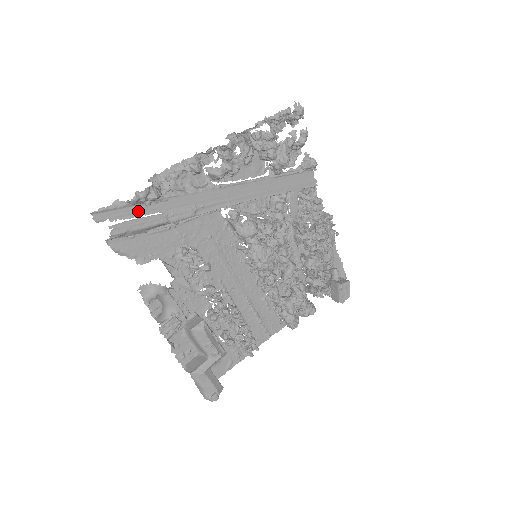
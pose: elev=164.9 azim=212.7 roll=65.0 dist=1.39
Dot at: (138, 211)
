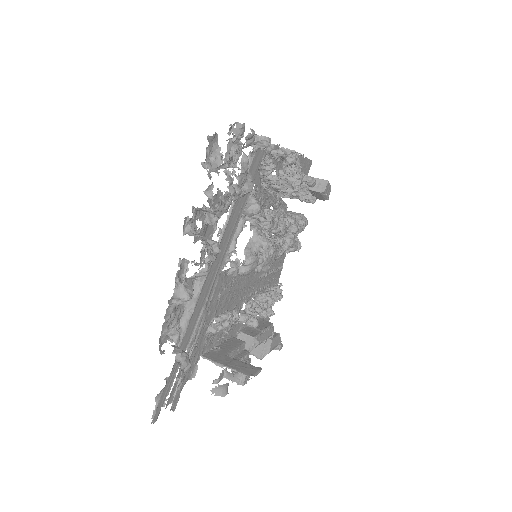
Dot at: (173, 374)
